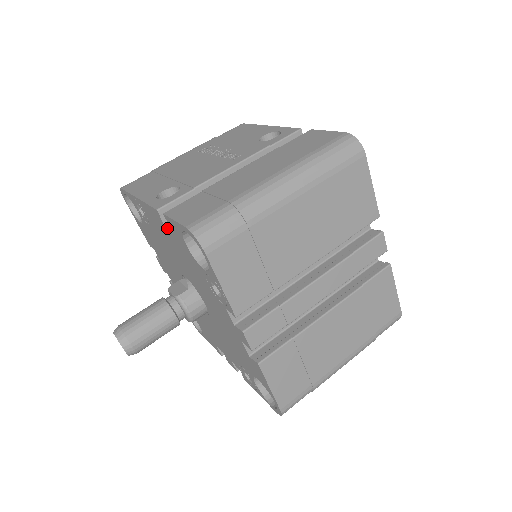
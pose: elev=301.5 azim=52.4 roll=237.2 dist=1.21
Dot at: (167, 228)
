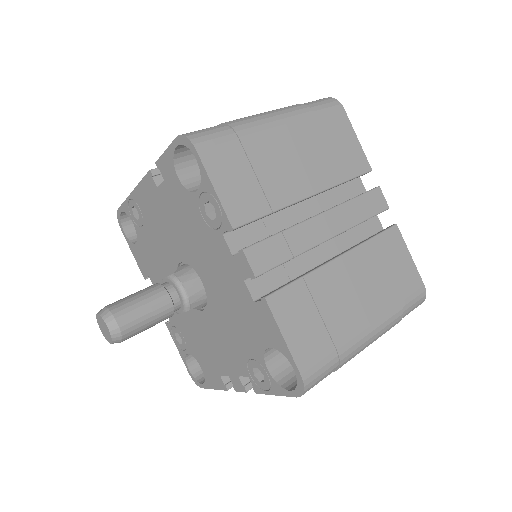
Dot at: (160, 186)
